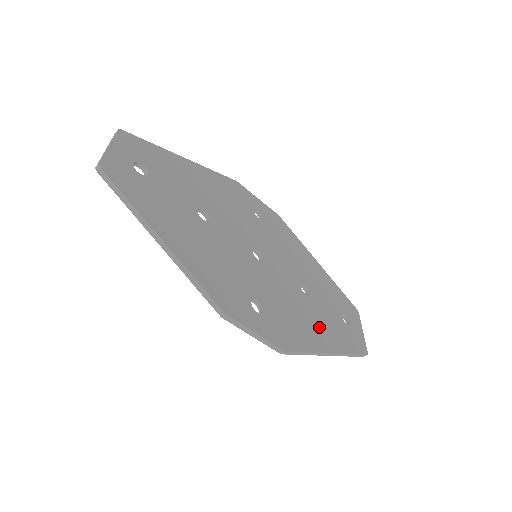
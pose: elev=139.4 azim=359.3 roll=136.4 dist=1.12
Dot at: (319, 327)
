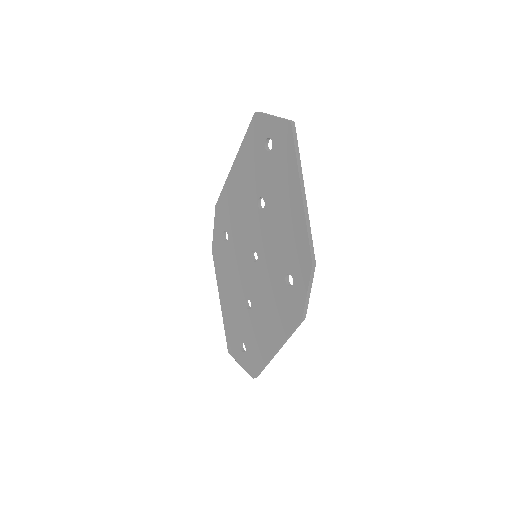
Dot at: occluded
